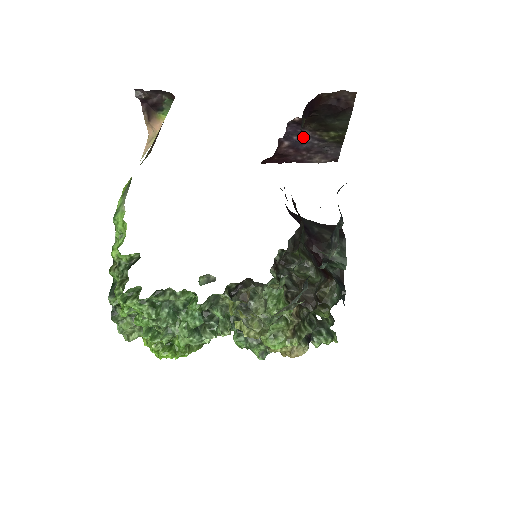
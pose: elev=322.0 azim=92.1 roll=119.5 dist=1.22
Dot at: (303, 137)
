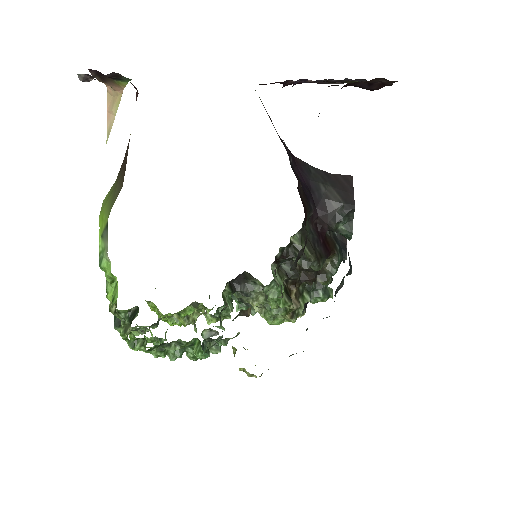
Dot at: (317, 81)
